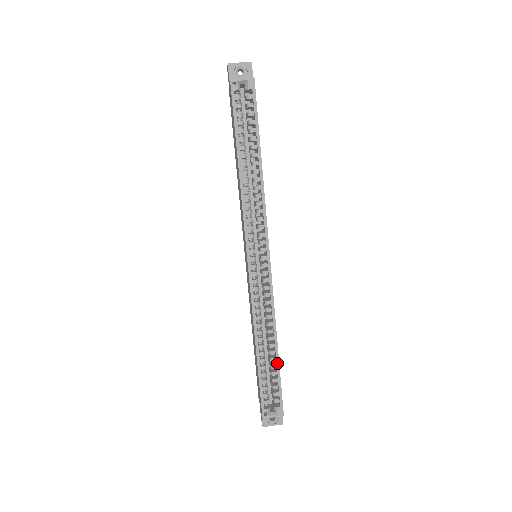
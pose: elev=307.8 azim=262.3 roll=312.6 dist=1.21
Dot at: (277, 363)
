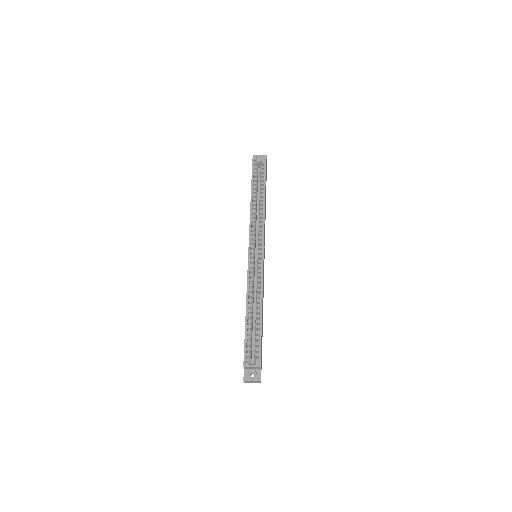
Dot at: (260, 323)
